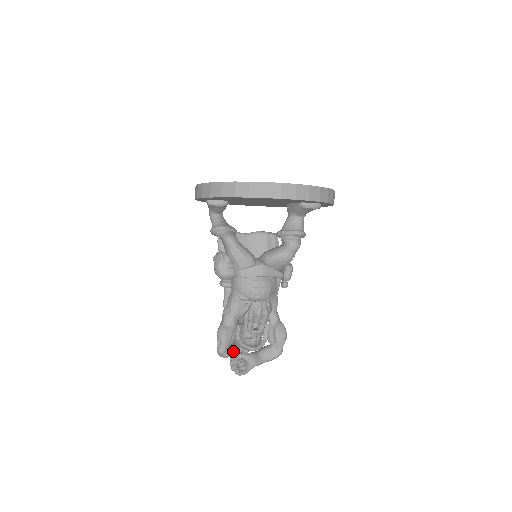
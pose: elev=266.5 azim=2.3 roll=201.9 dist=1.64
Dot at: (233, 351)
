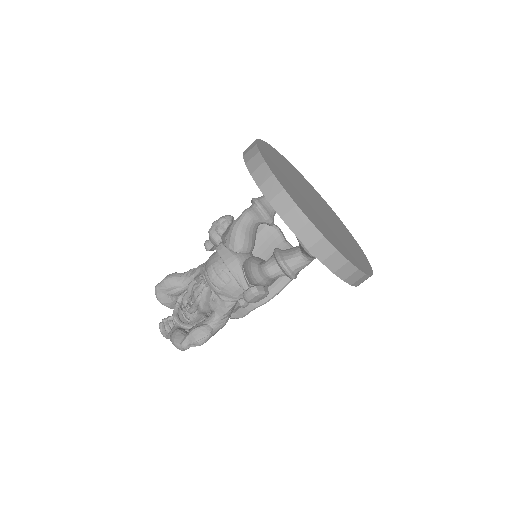
Dot at: (167, 303)
